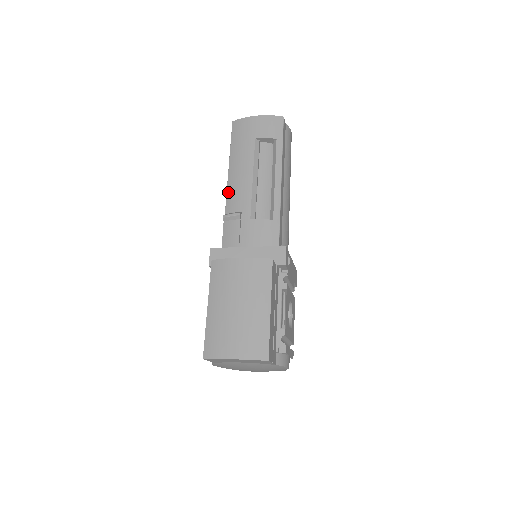
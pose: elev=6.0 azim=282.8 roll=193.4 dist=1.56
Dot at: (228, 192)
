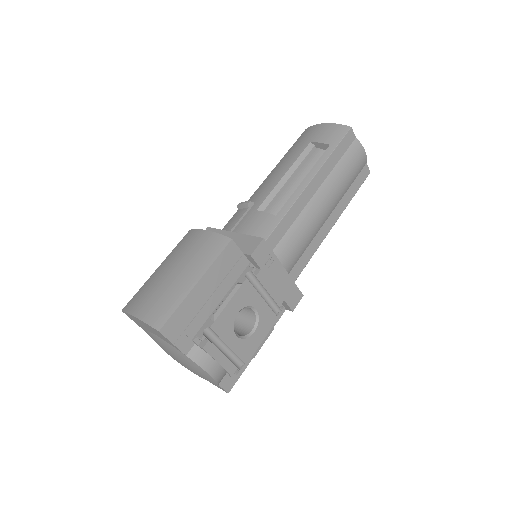
Dot at: (260, 186)
